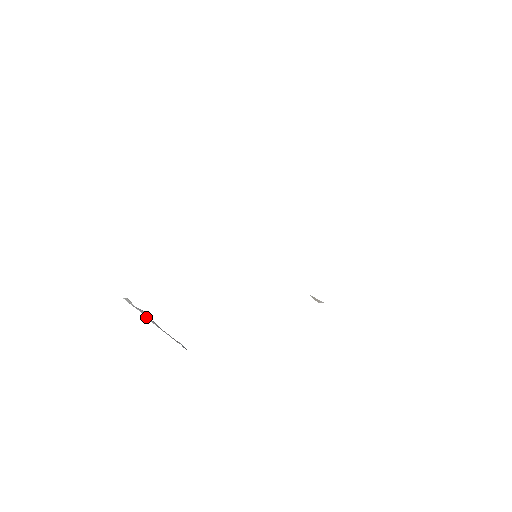
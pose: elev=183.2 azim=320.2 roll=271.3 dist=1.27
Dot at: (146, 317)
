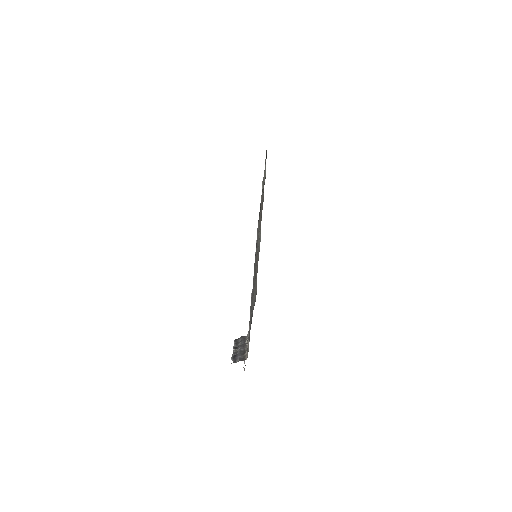
Dot at: occluded
